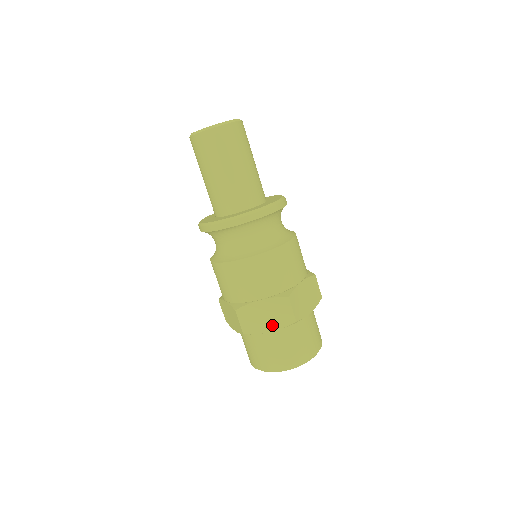
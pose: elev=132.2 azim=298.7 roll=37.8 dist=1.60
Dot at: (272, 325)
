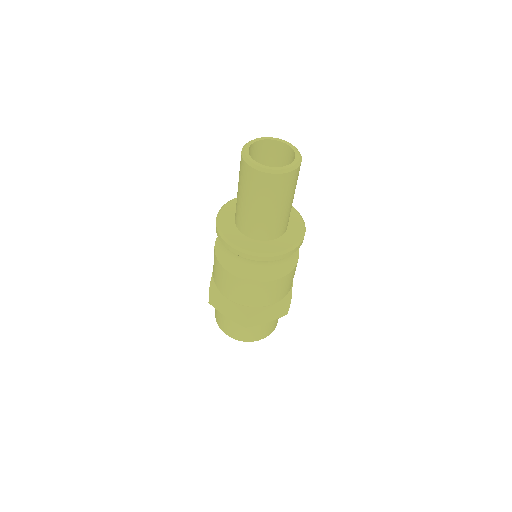
Dot at: (229, 315)
